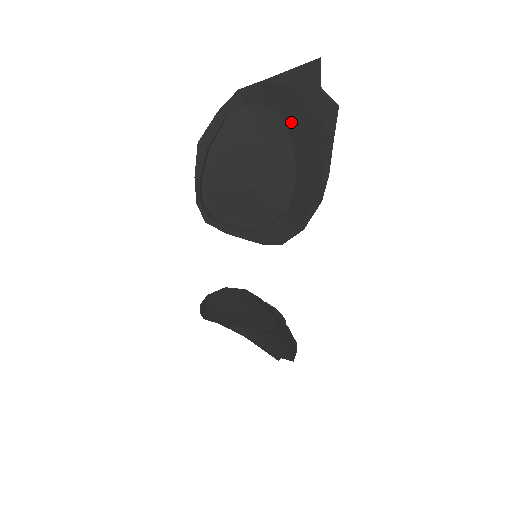
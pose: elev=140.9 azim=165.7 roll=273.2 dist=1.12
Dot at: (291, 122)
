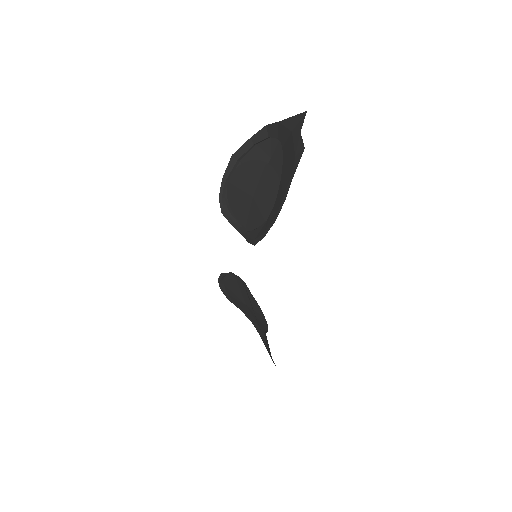
Dot at: (285, 155)
